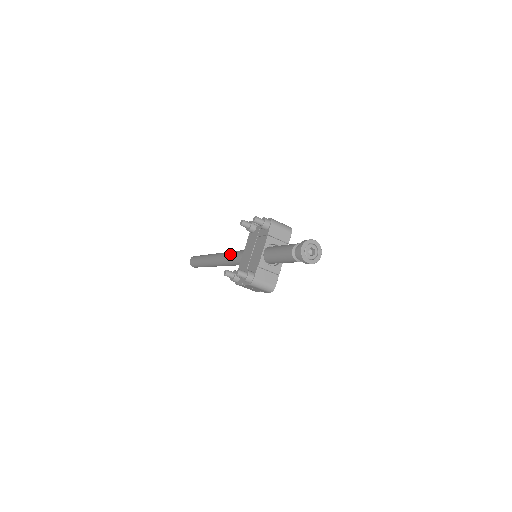
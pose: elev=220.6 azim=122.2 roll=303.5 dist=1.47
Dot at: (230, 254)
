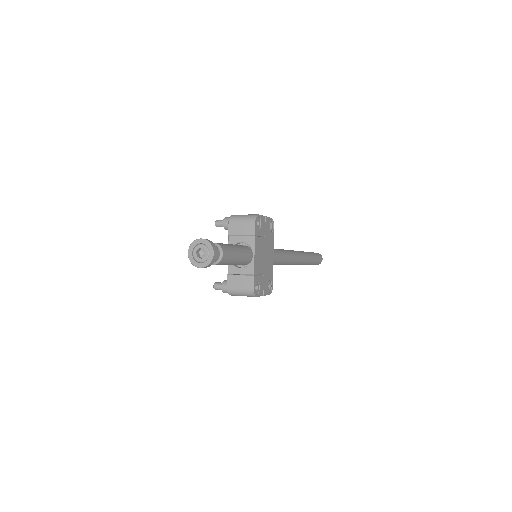
Dot at: occluded
